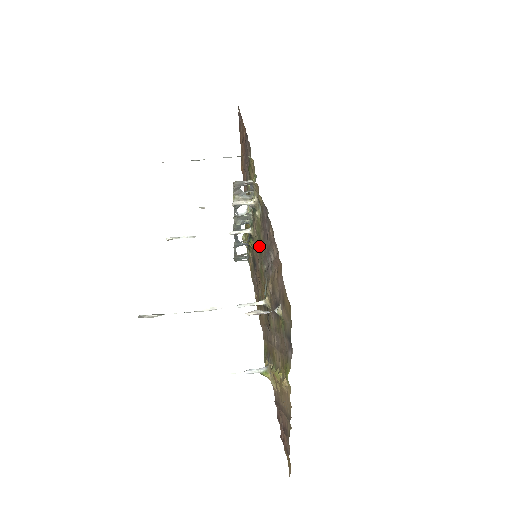
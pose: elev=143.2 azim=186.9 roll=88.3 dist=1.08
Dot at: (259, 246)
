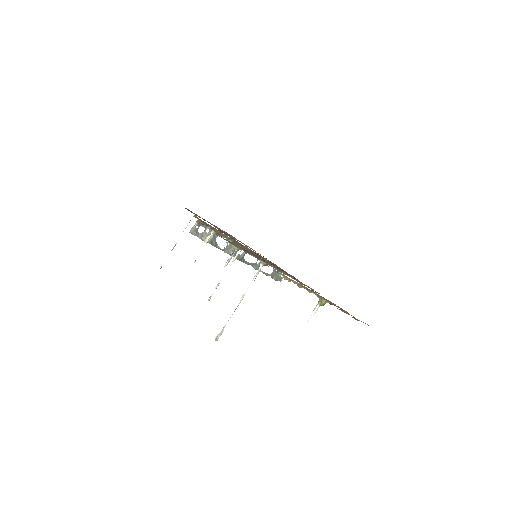
Dot at: (247, 248)
